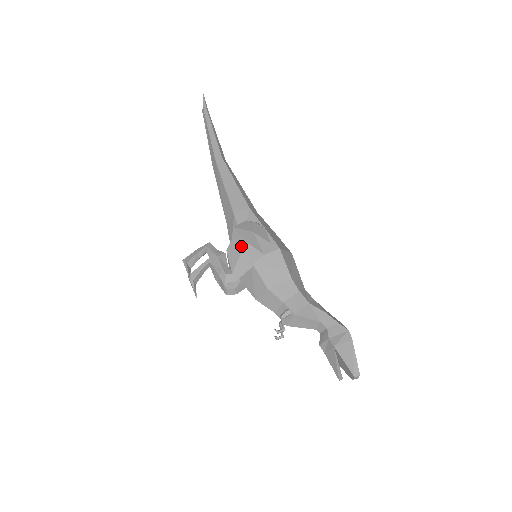
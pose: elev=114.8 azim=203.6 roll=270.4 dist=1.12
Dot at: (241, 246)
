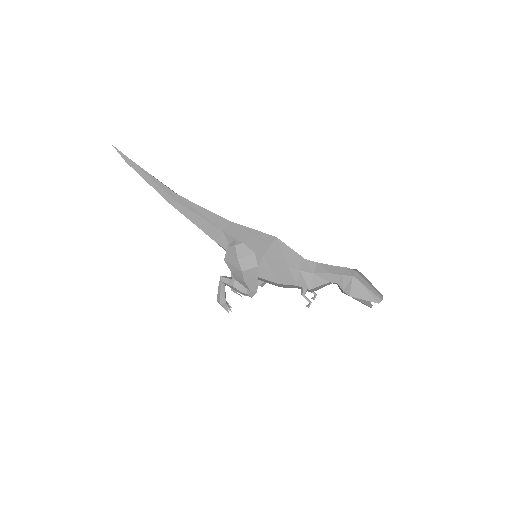
Dot at: (239, 275)
